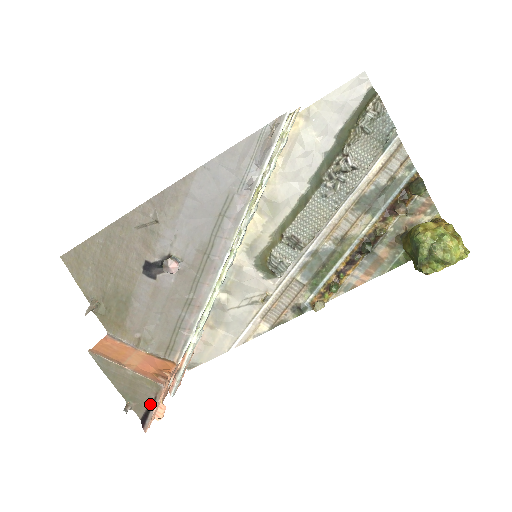
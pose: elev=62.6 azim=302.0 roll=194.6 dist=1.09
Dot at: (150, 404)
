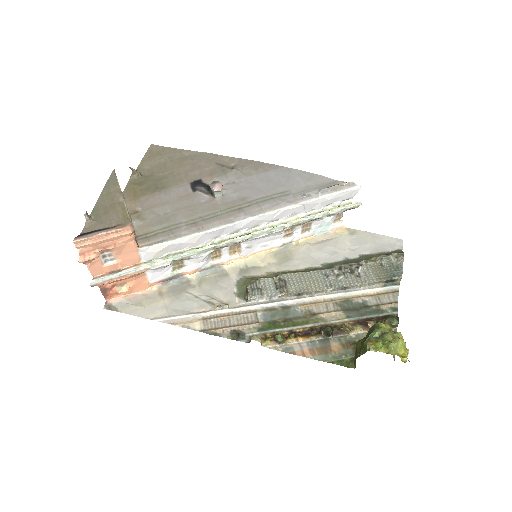
Dot at: (104, 228)
